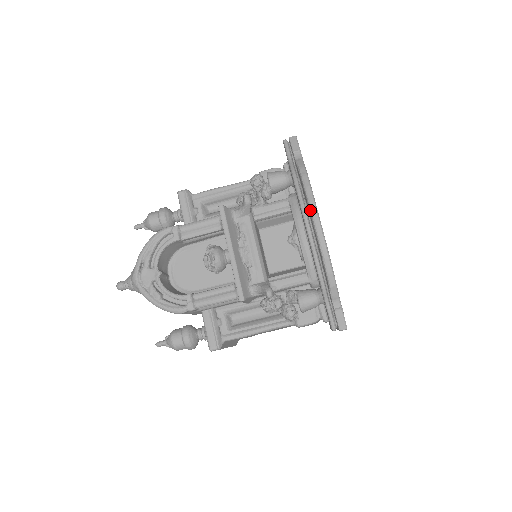
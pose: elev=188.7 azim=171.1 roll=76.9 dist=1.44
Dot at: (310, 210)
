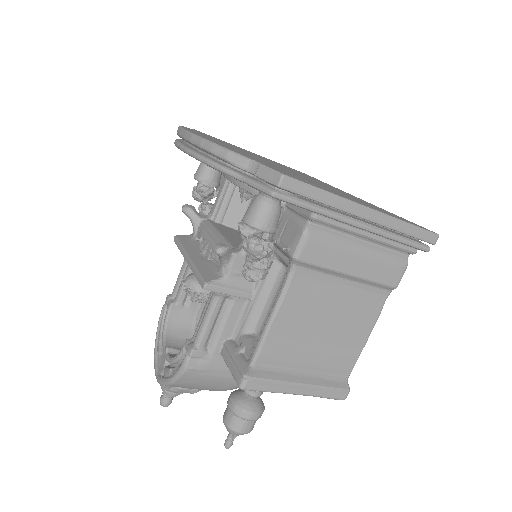
Dot at: occluded
